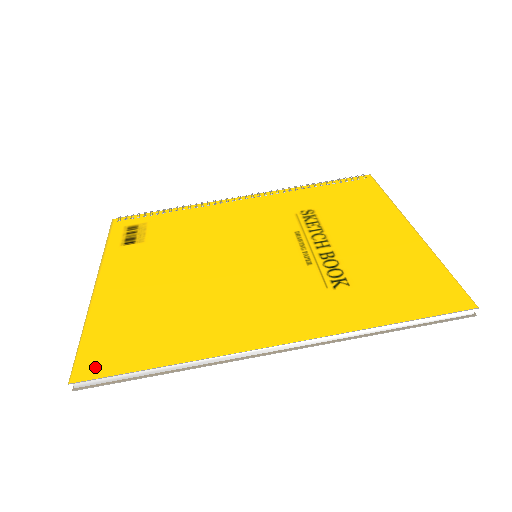
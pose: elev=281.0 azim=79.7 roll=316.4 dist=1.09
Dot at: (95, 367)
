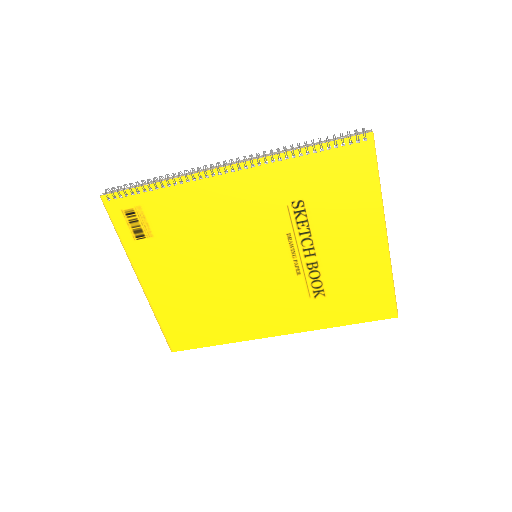
Dot at: (181, 345)
